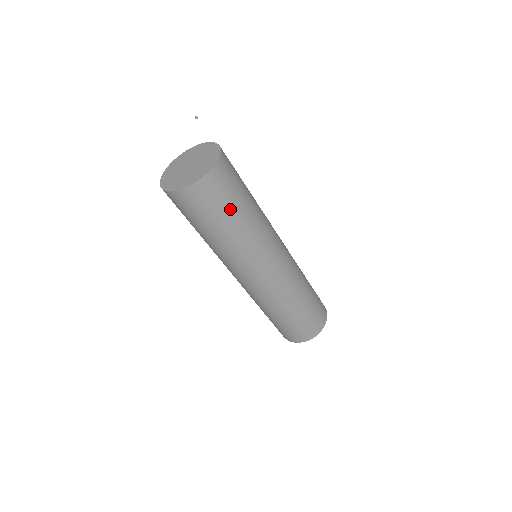
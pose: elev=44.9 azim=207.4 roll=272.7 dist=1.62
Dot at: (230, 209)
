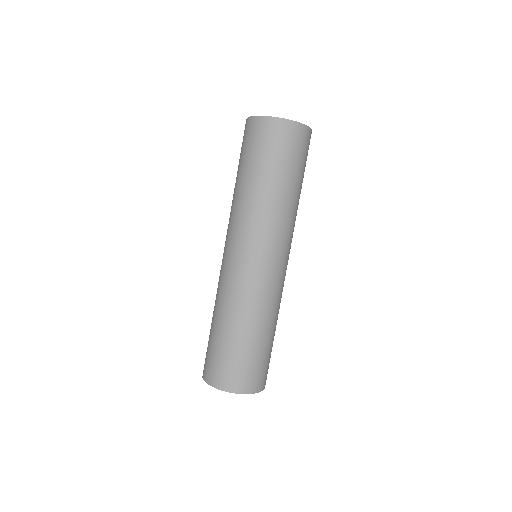
Dot at: (299, 171)
